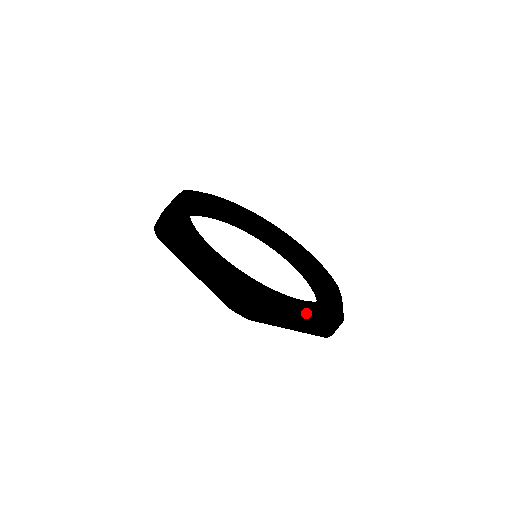
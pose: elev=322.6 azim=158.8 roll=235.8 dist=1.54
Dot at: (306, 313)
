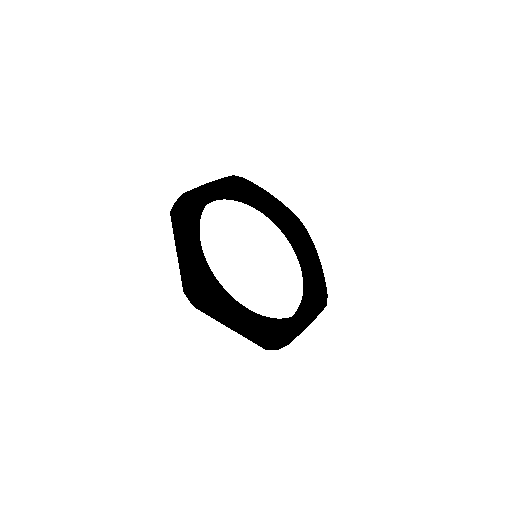
Dot at: (312, 321)
